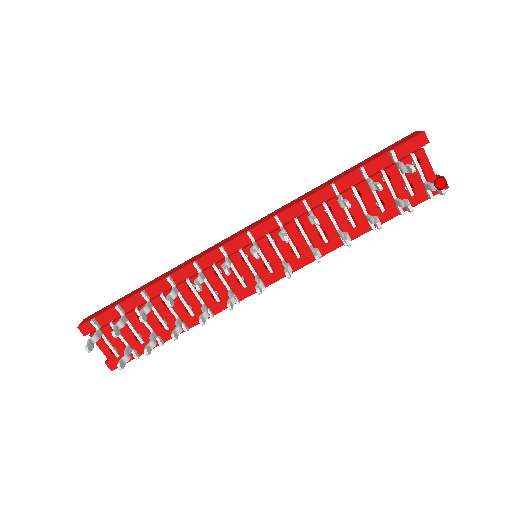
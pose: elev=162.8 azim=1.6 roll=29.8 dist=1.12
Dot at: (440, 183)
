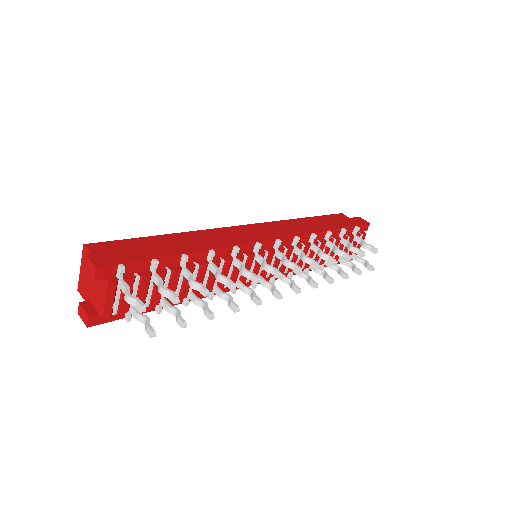
Dot at: occluded
